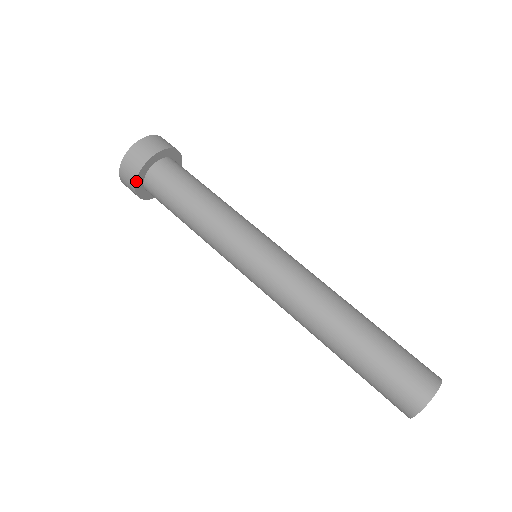
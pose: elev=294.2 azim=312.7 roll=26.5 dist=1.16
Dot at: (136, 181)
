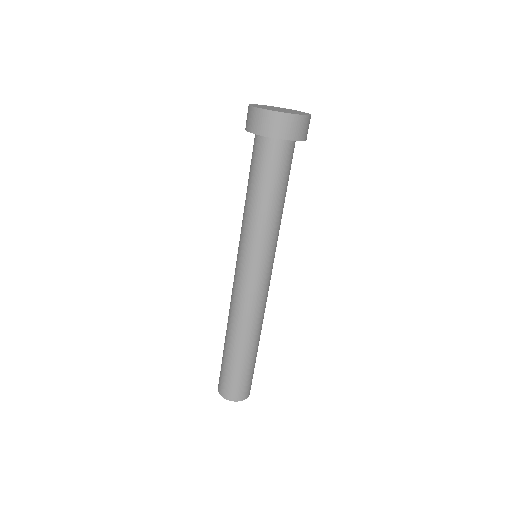
Dot at: occluded
